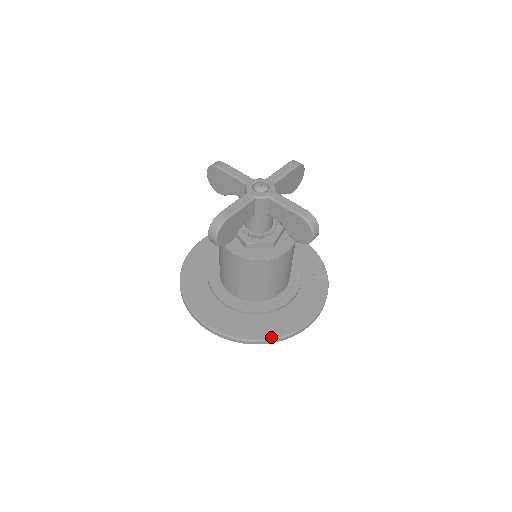
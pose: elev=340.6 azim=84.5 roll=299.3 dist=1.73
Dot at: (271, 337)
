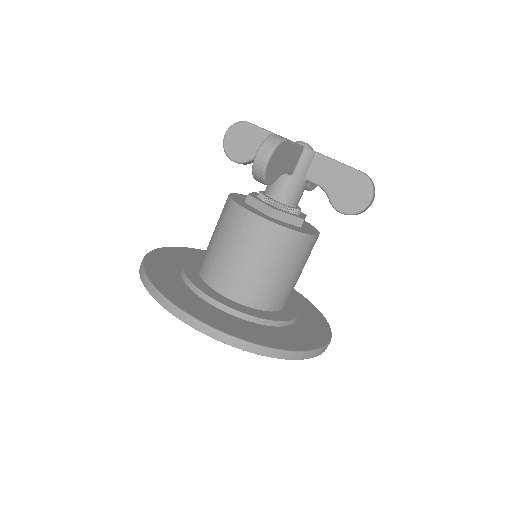
Dot at: (285, 348)
